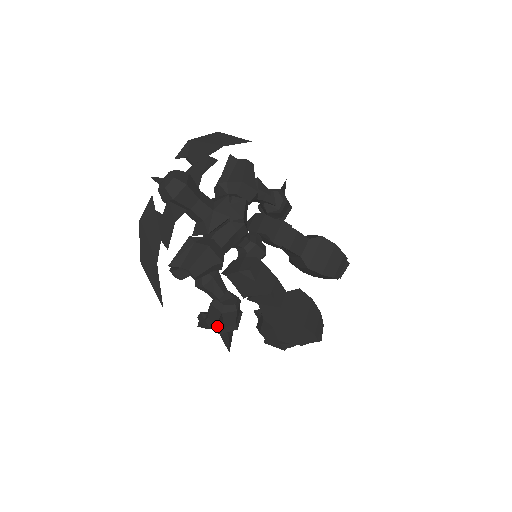
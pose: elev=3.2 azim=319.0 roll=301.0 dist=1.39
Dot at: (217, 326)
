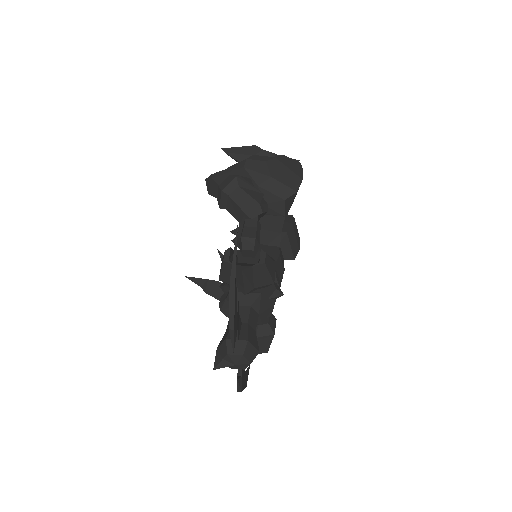
Dot at: occluded
